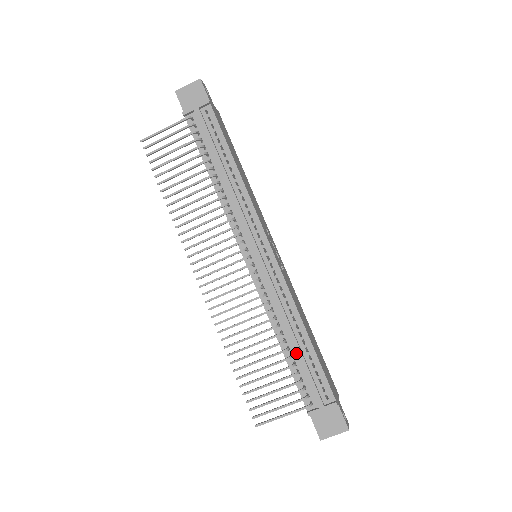
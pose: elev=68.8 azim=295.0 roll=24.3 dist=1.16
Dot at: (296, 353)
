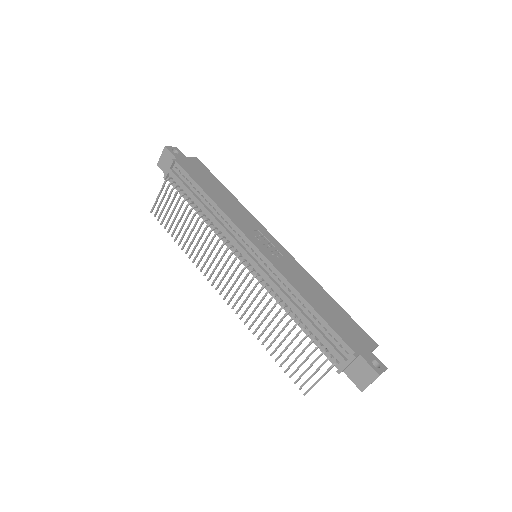
Dot at: (306, 324)
